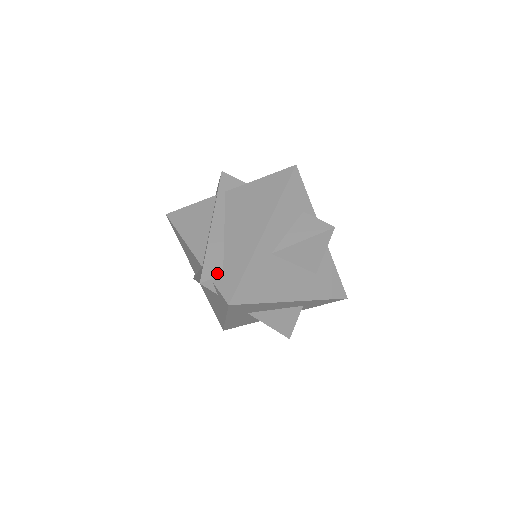
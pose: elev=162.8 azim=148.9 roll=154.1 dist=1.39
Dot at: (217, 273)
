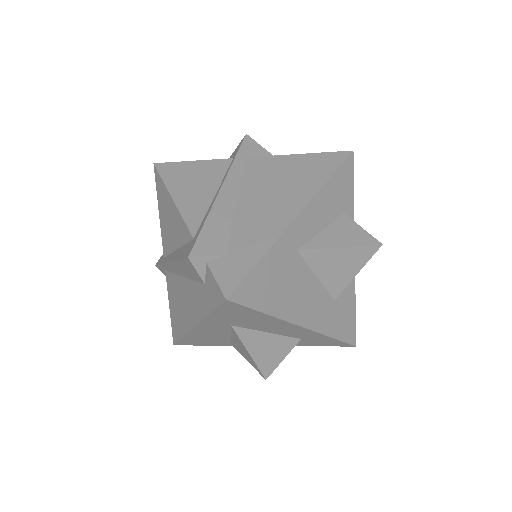
Dot at: (216, 251)
